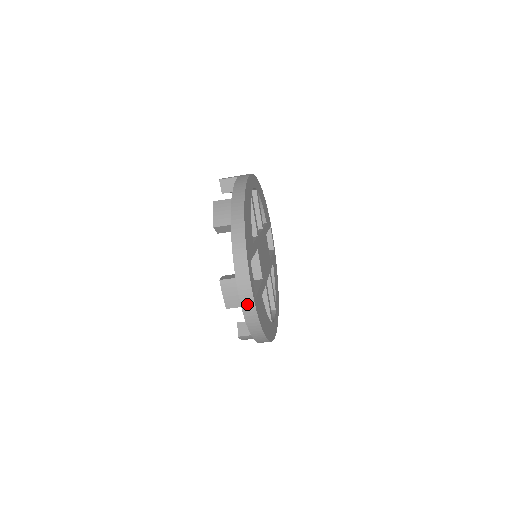
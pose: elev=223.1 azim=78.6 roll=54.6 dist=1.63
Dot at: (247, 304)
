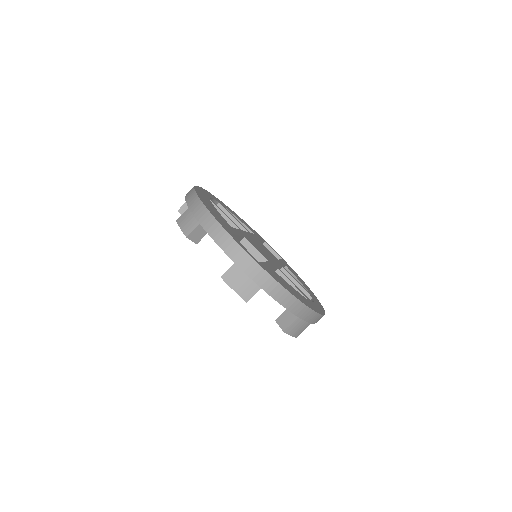
Dot at: (253, 271)
